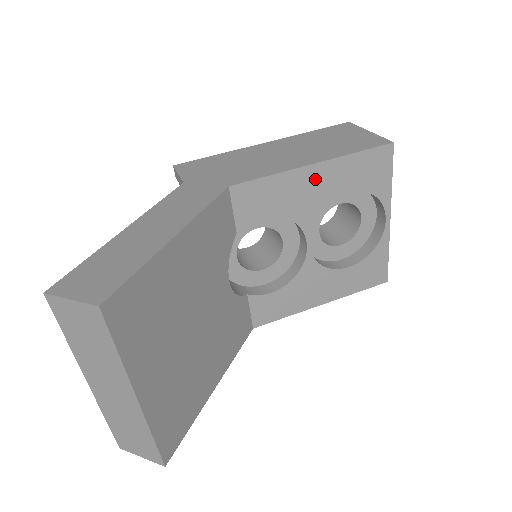
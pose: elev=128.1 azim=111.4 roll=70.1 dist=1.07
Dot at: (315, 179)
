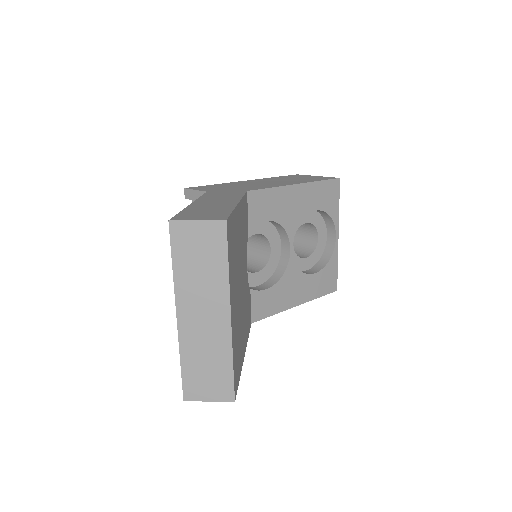
Dot at: (297, 196)
